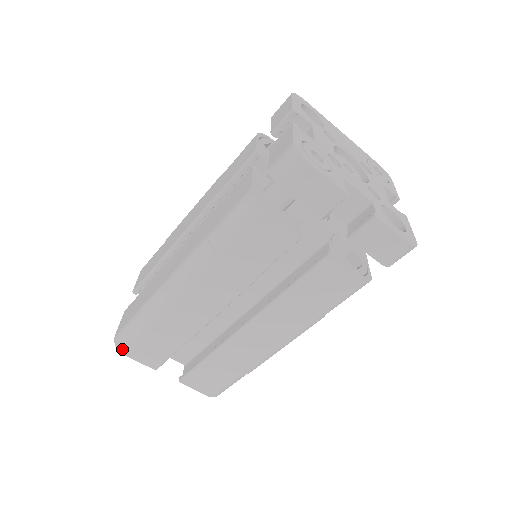
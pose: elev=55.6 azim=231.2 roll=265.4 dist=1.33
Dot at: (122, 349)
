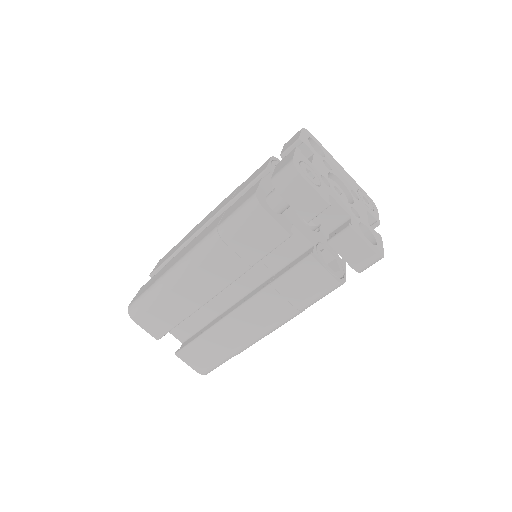
Dot at: (133, 316)
